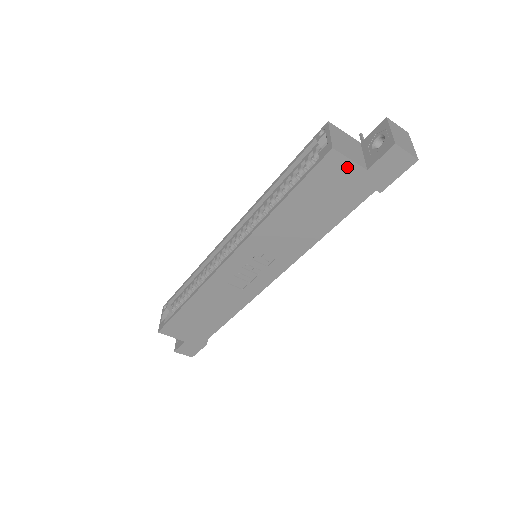
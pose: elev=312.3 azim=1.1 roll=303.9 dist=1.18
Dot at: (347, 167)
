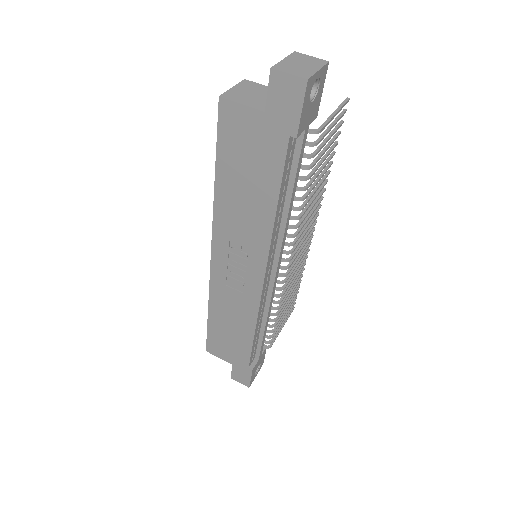
Dot at: (245, 115)
